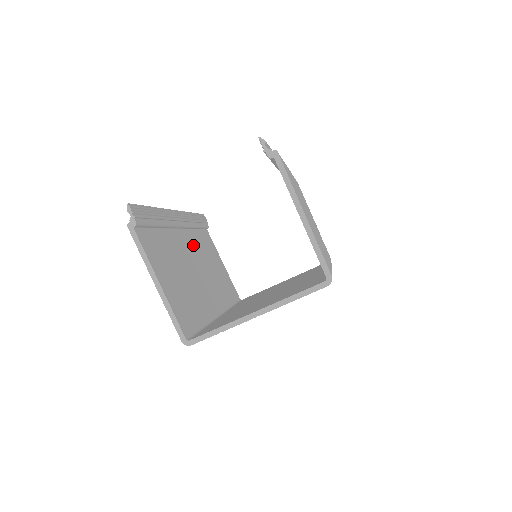
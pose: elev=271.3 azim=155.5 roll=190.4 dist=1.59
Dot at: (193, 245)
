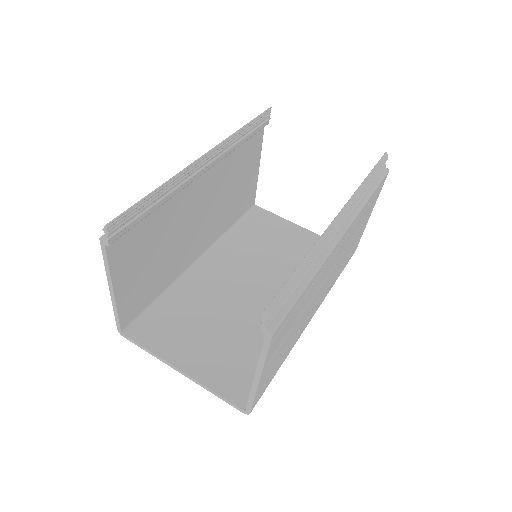
Dot at: (214, 180)
